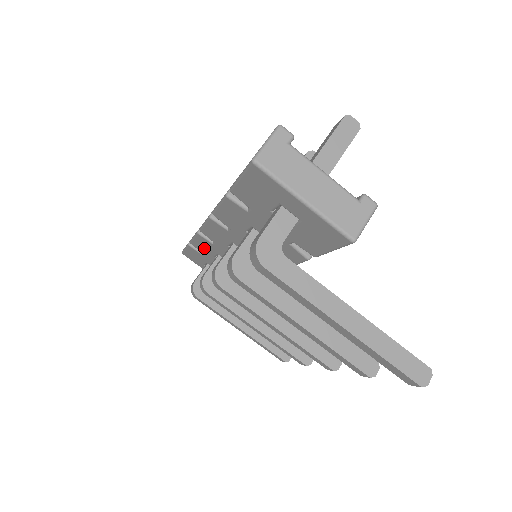
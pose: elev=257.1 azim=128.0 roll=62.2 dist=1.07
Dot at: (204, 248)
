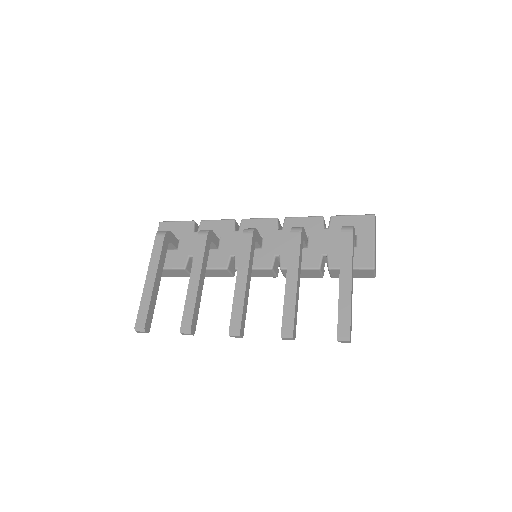
Dot at: (213, 229)
